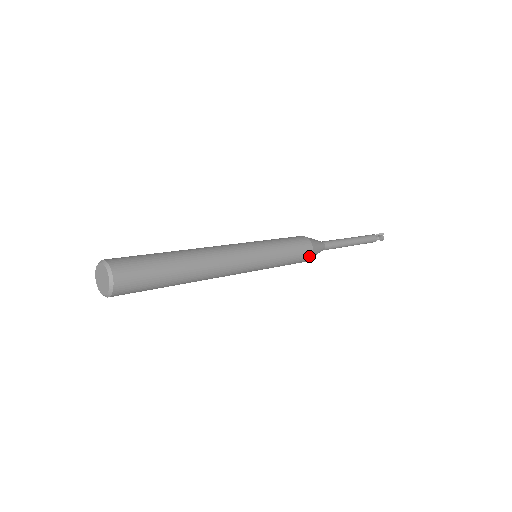
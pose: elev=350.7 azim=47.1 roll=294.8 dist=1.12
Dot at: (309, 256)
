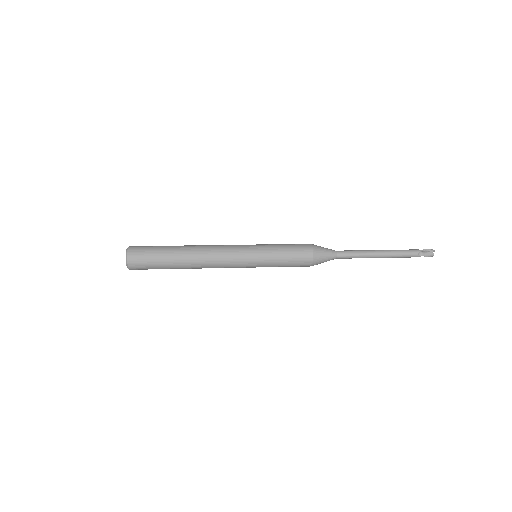
Dot at: (309, 264)
